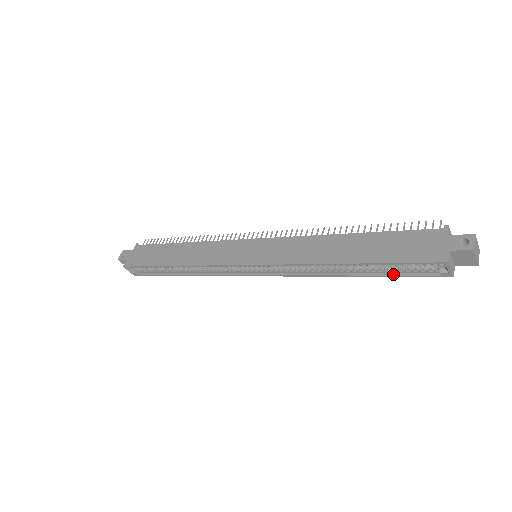
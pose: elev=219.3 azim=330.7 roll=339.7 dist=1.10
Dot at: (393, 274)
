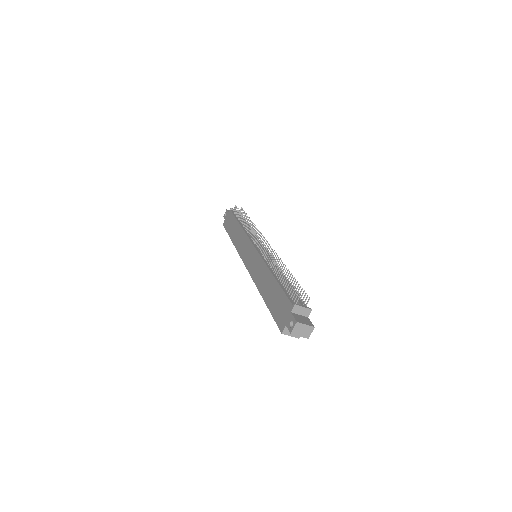
Dot at: occluded
